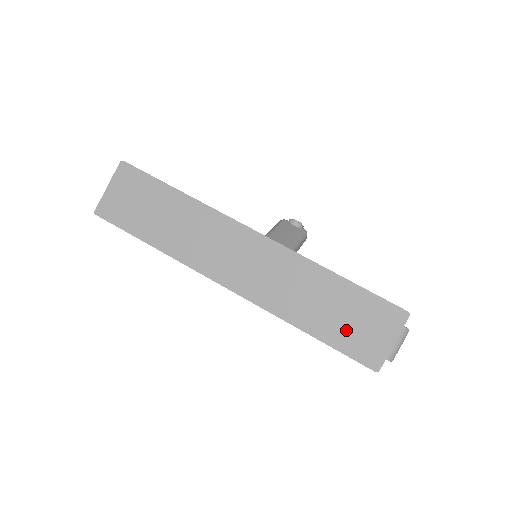
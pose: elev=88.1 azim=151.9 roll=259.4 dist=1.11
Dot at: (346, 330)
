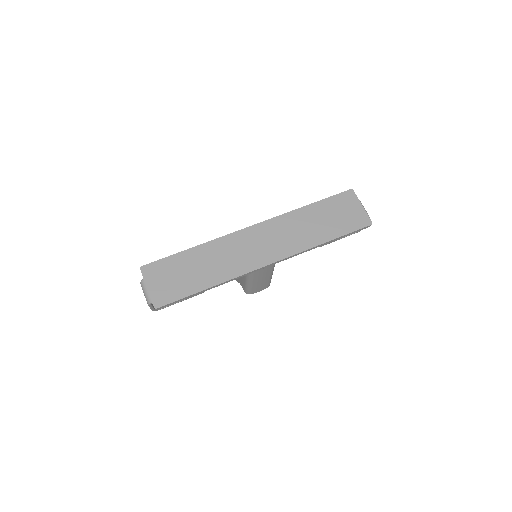
Dot at: (340, 222)
